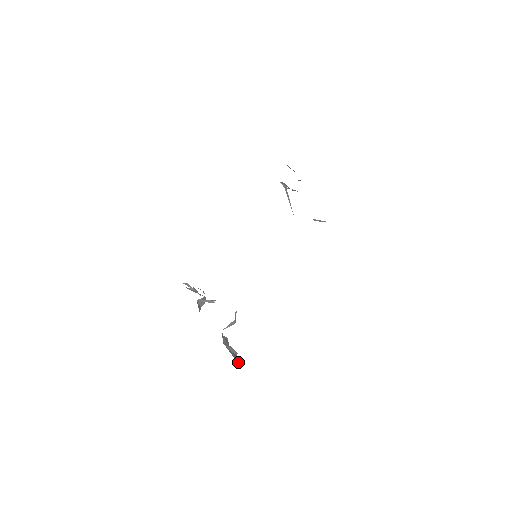
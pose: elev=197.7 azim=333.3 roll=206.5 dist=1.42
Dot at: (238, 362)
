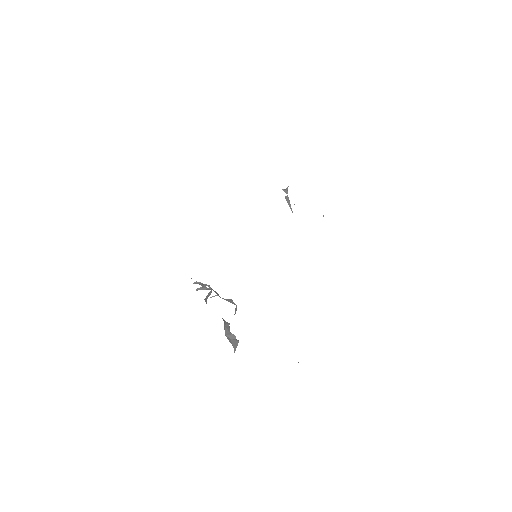
Dot at: (236, 347)
